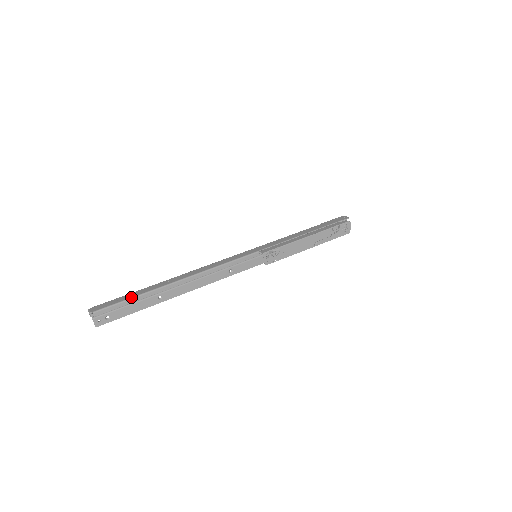
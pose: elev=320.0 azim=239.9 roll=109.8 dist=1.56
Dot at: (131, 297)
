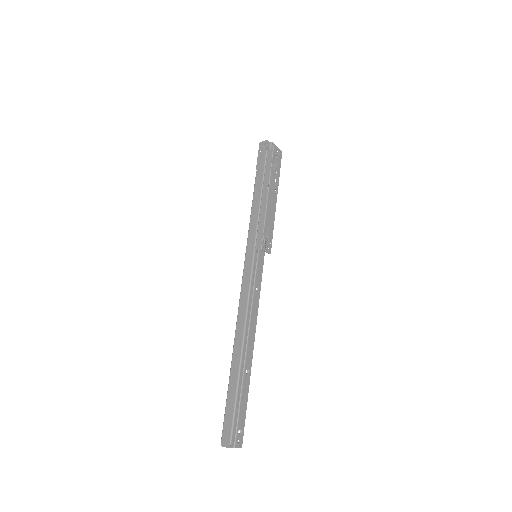
Dot at: (234, 400)
